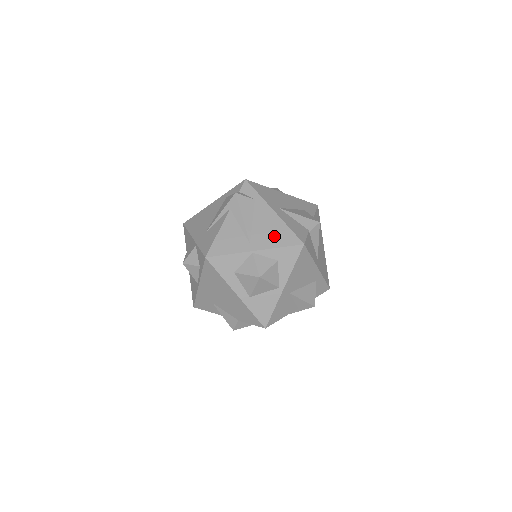
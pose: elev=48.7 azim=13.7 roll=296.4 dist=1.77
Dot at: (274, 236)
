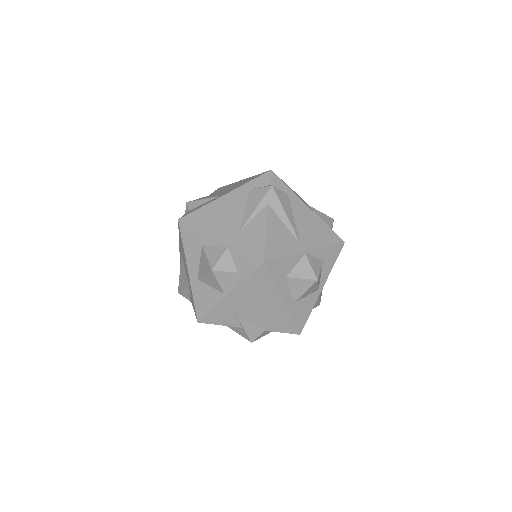
Dot at: (318, 235)
